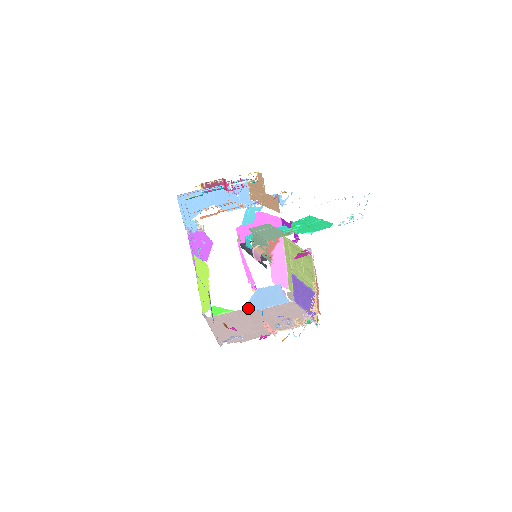
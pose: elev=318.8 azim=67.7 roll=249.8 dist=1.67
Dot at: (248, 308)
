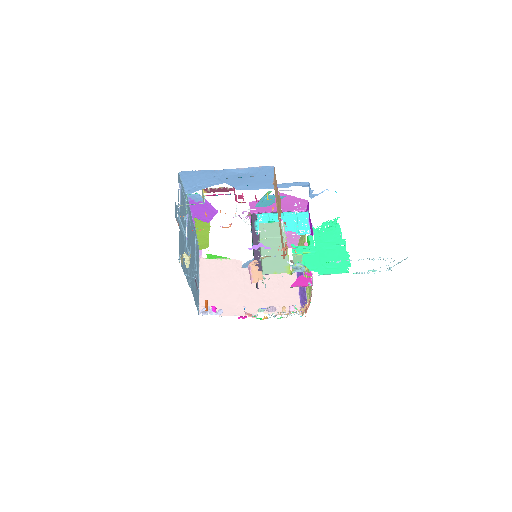
Dot at: (244, 266)
